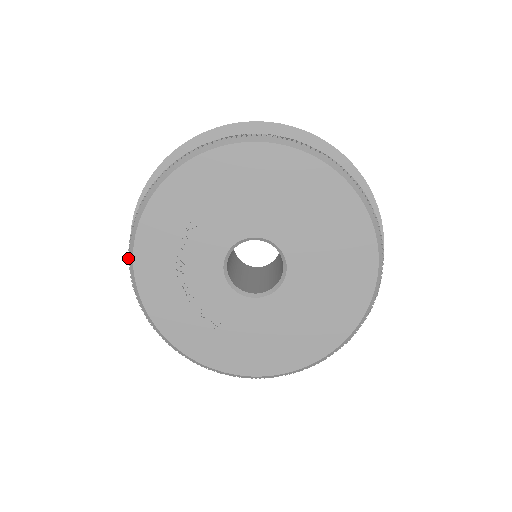
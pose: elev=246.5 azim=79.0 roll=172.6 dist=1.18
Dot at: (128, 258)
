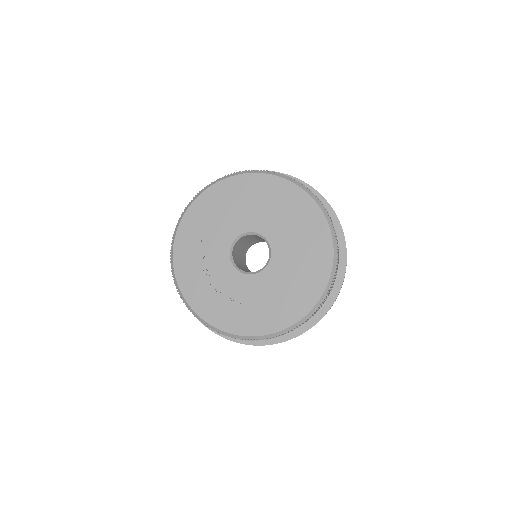
Dot at: (173, 279)
